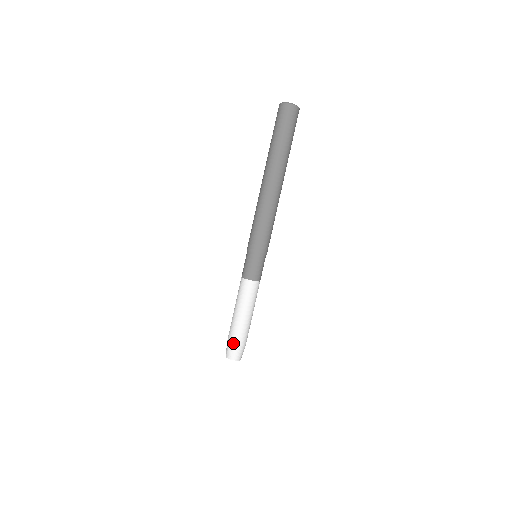
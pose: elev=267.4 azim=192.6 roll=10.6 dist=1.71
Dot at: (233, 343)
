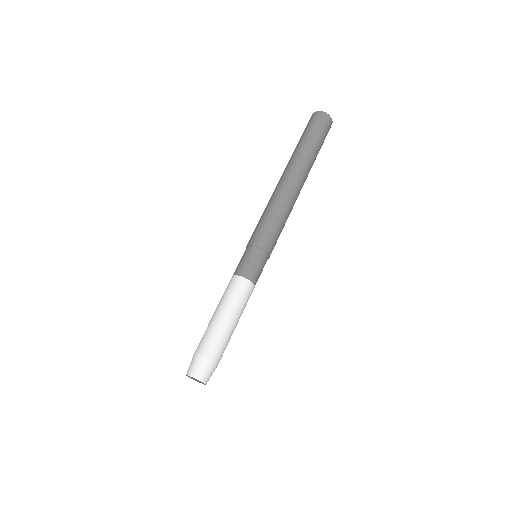
Dot at: (205, 355)
